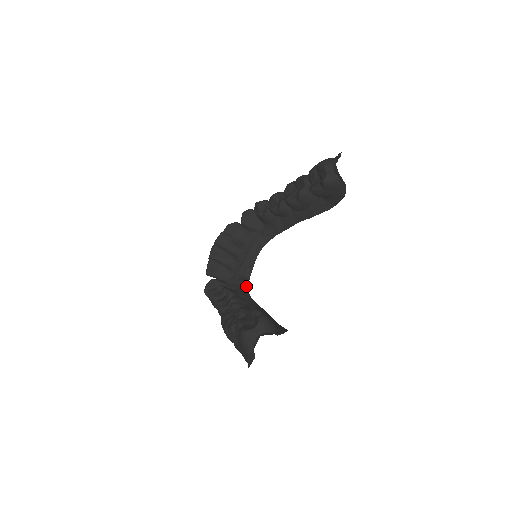
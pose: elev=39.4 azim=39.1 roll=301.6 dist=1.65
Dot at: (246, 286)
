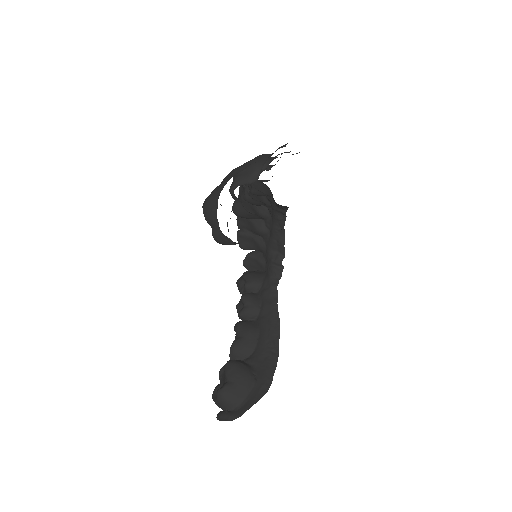
Dot at: (280, 266)
